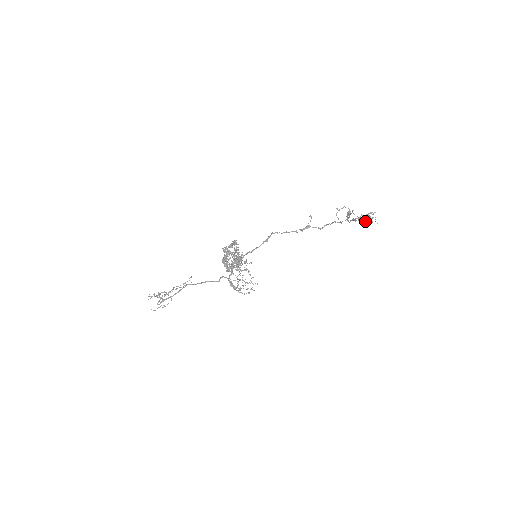
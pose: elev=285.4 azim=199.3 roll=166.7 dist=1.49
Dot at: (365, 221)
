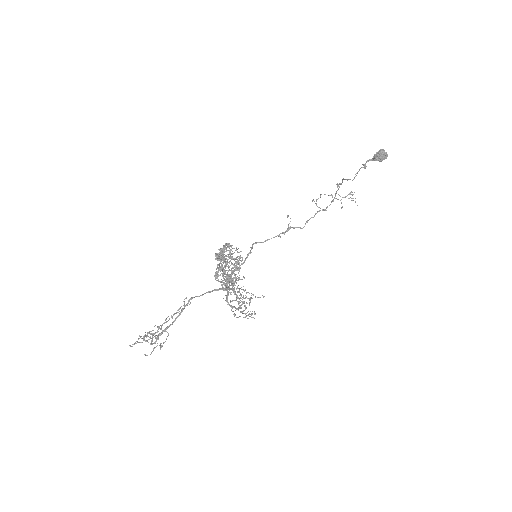
Dot at: (382, 155)
